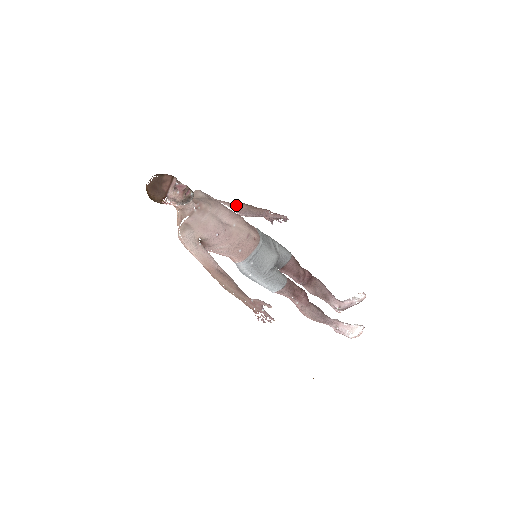
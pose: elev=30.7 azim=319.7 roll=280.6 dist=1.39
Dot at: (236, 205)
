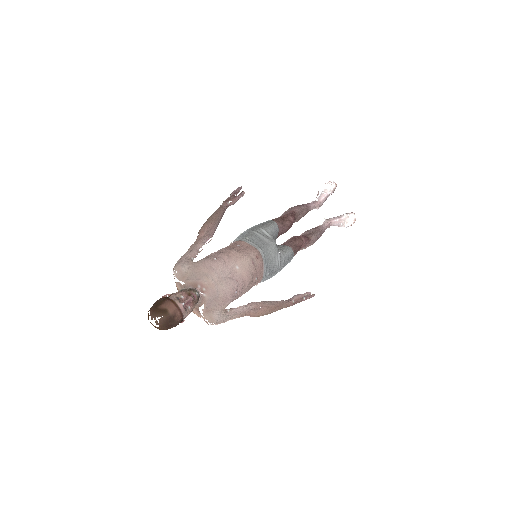
Dot at: (205, 233)
